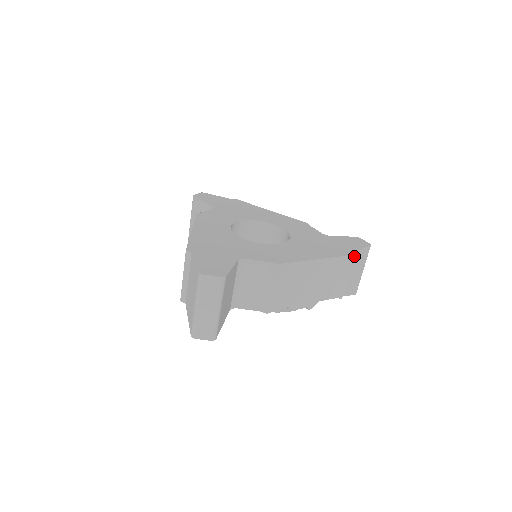
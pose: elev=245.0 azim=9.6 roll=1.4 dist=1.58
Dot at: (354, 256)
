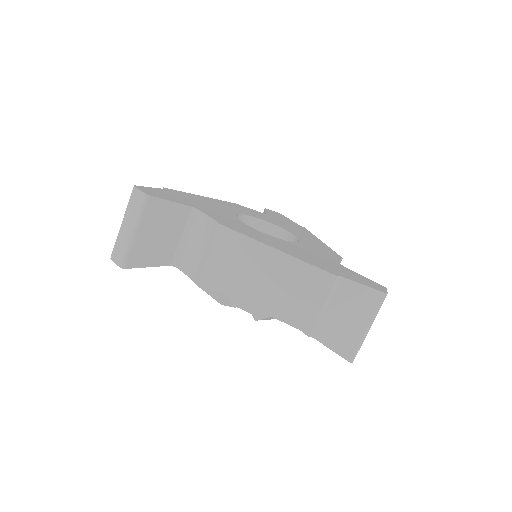
Dot at: (344, 286)
